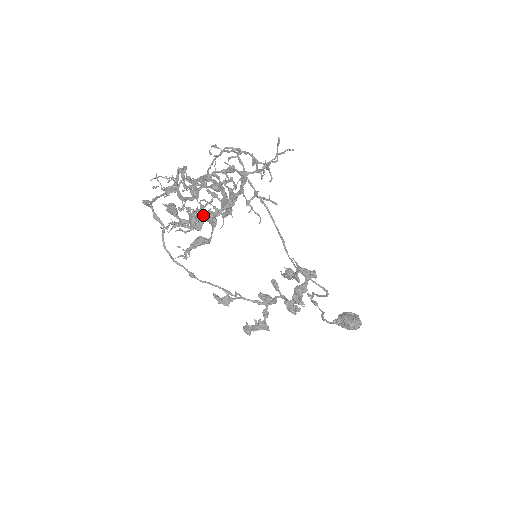
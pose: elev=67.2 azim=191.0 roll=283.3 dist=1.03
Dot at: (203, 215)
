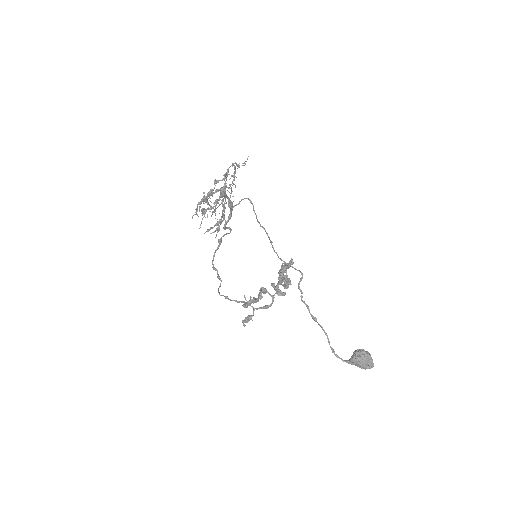
Dot at: (221, 219)
